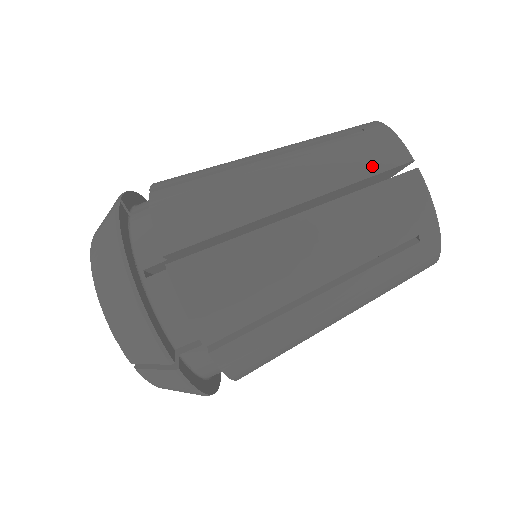
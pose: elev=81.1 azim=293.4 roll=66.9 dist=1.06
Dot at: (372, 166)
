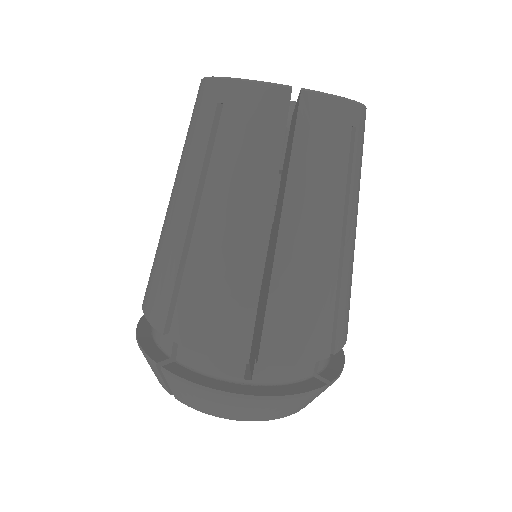
Dot at: (274, 131)
